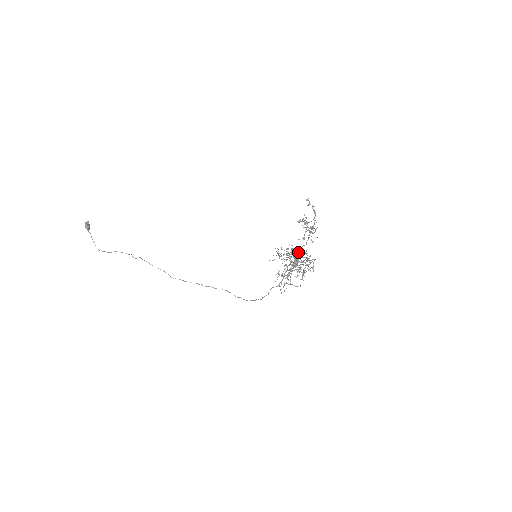
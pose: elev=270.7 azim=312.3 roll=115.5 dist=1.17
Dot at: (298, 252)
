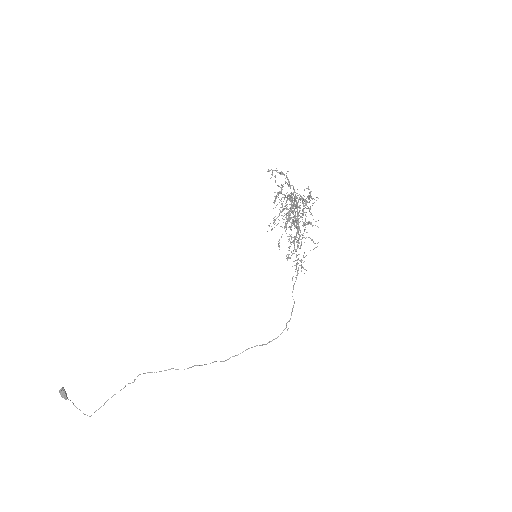
Dot at: occluded
